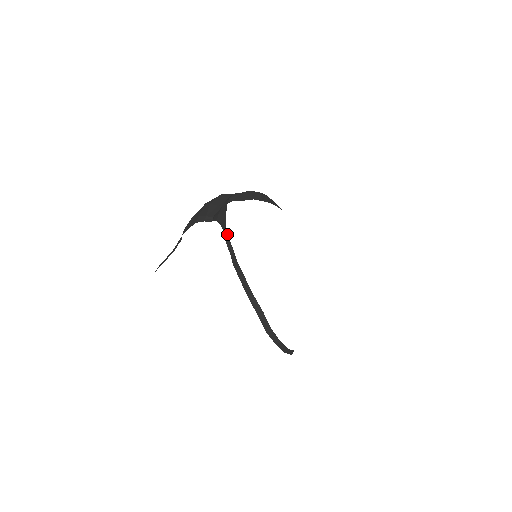
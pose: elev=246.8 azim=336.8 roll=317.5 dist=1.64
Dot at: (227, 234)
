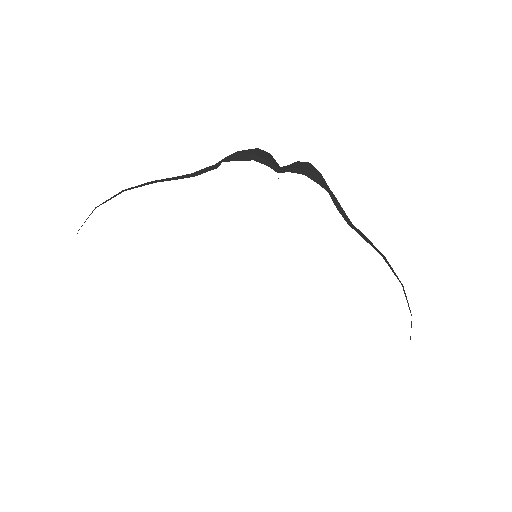
Dot at: (335, 197)
